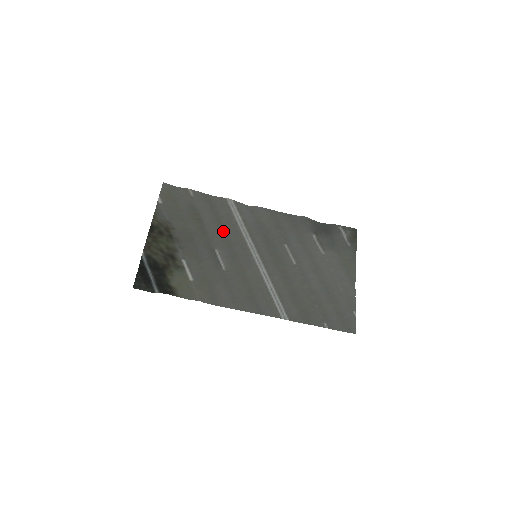
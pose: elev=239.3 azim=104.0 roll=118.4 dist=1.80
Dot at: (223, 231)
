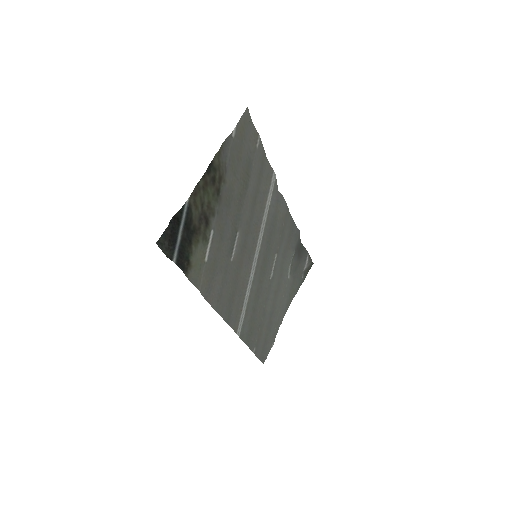
Dot at: (253, 211)
